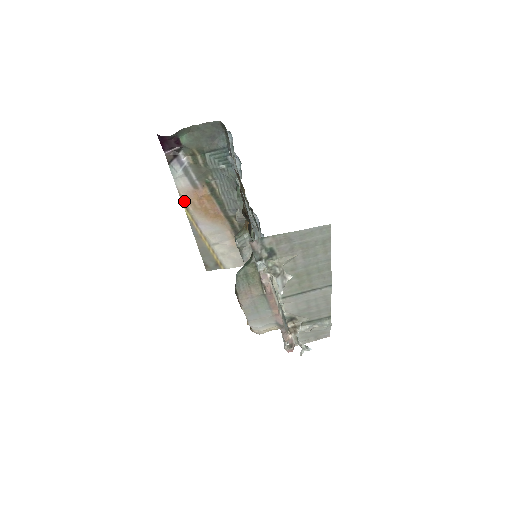
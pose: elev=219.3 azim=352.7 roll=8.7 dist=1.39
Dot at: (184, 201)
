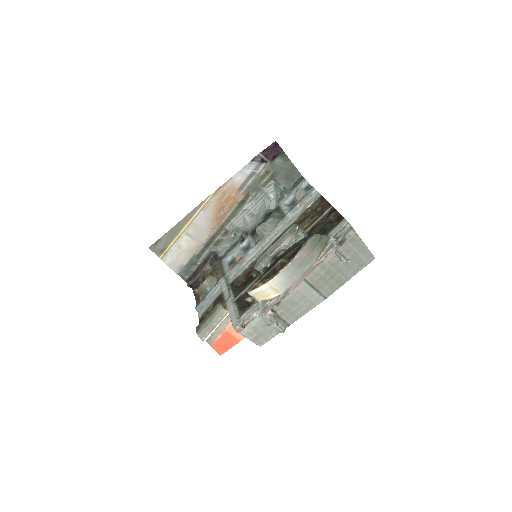
Dot at: (222, 188)
